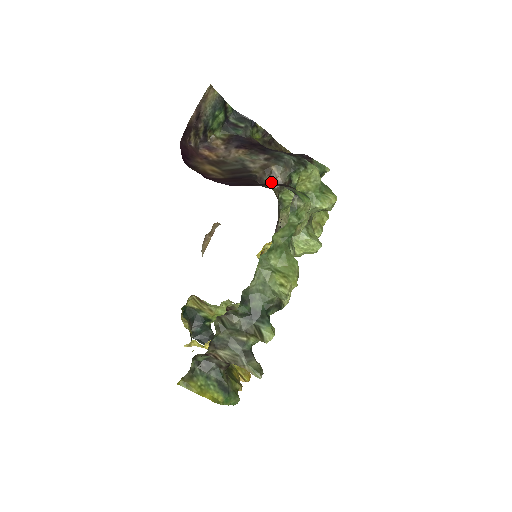
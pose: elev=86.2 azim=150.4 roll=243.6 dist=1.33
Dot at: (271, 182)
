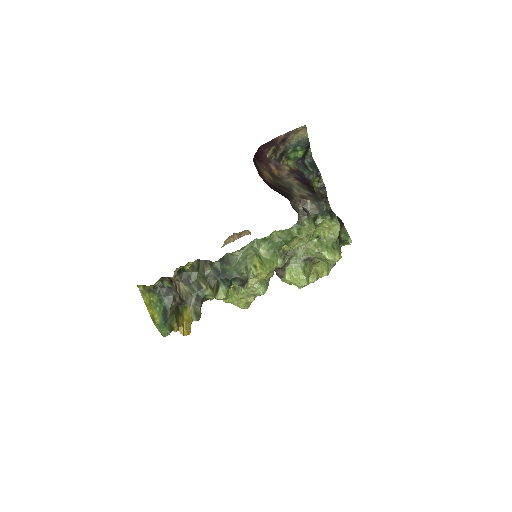
Dot at: (301, 210)
